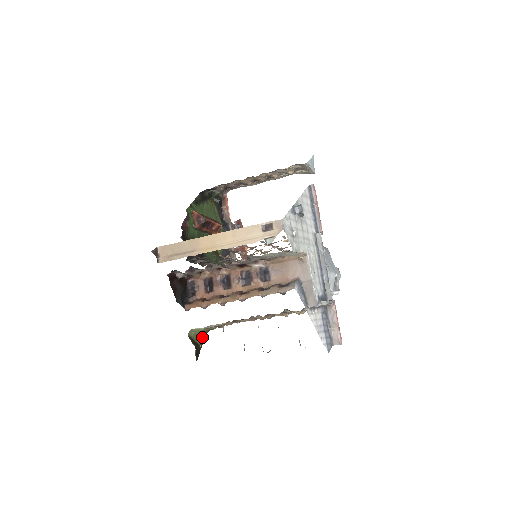
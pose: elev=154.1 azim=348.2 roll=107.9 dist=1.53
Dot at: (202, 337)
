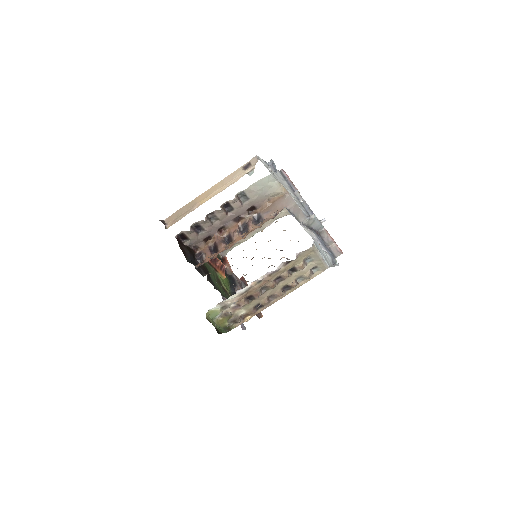
Dot at: (221, 331)
